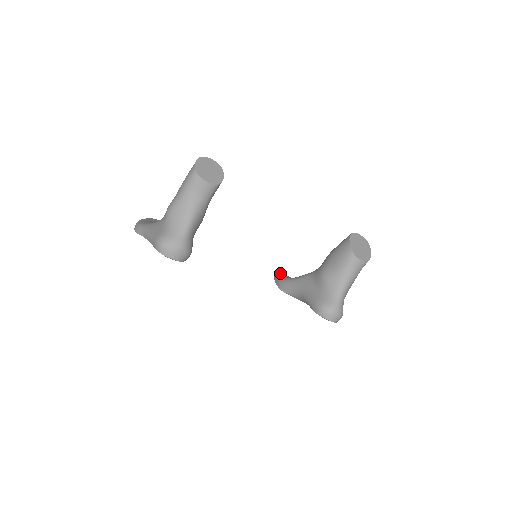
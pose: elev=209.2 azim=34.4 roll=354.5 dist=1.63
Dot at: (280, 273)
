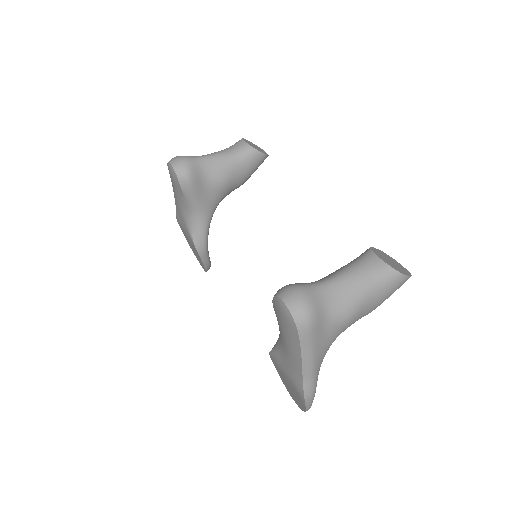
Dot at: occluded
